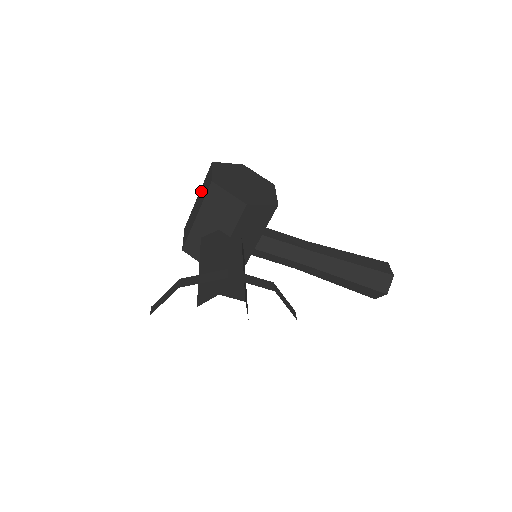
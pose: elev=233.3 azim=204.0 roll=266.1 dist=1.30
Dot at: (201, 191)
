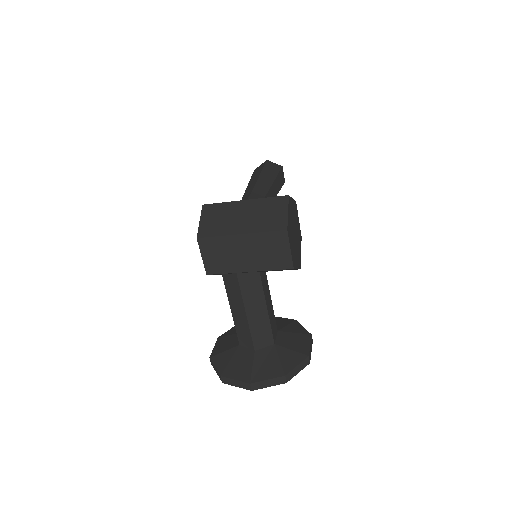
Dot at: (256, 243)
